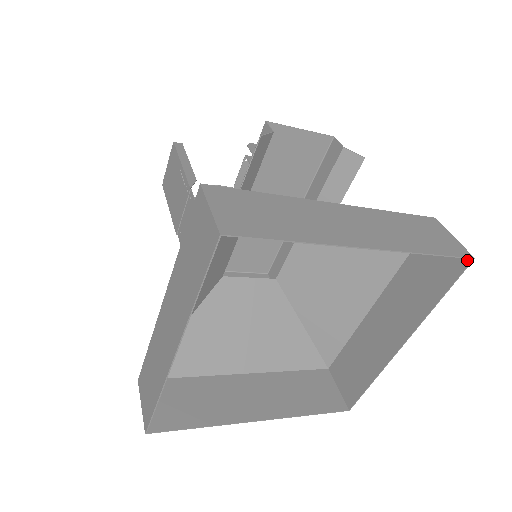
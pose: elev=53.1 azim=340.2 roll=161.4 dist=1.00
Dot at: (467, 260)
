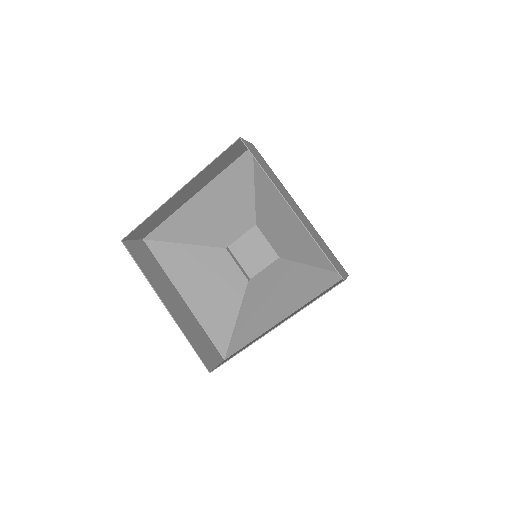
Dot at: (243, 142)
